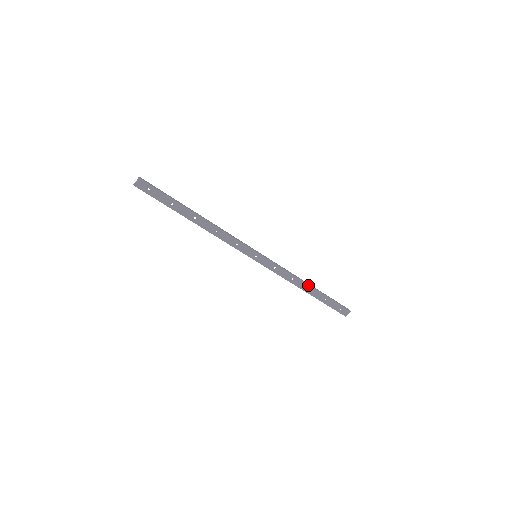
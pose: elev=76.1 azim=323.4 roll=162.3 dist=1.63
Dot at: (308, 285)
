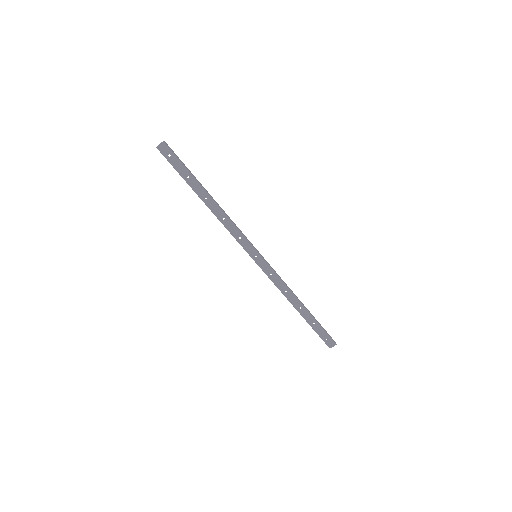
Dot at: (300, 303)
